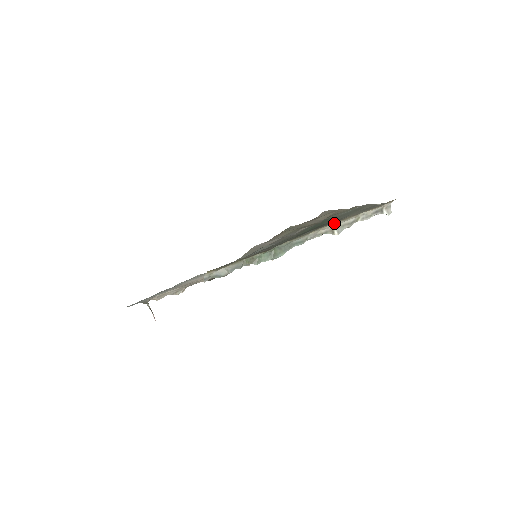
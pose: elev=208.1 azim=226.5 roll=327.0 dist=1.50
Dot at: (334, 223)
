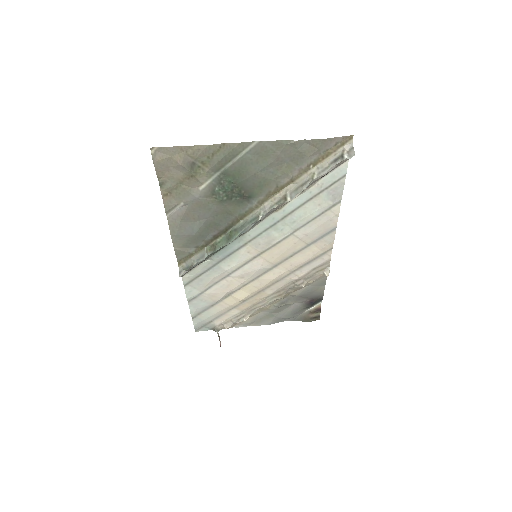
Dot at: (285, 188)
